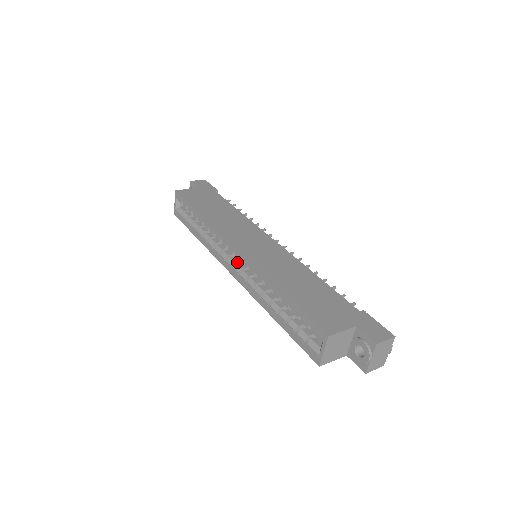
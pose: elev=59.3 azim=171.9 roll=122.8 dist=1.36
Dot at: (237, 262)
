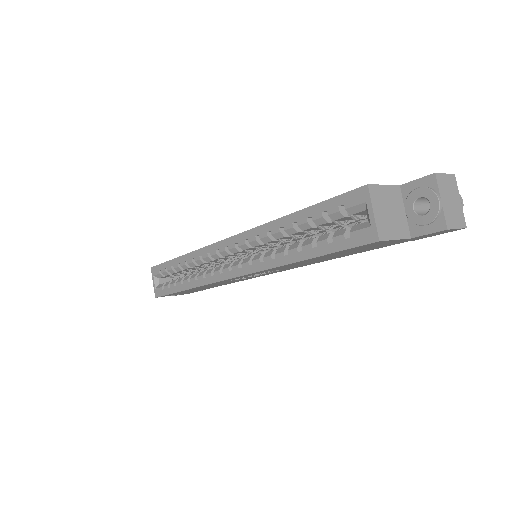
Dot at: occluded
